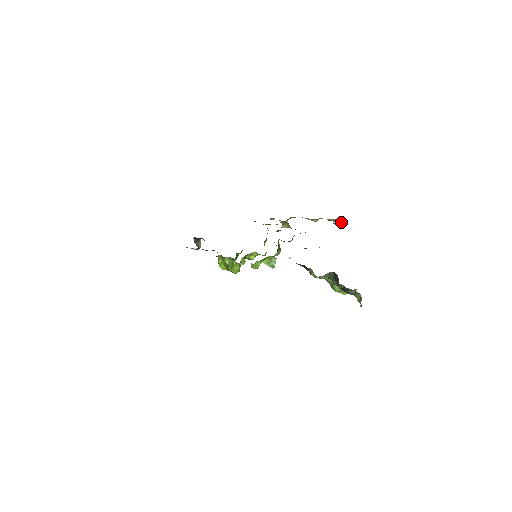
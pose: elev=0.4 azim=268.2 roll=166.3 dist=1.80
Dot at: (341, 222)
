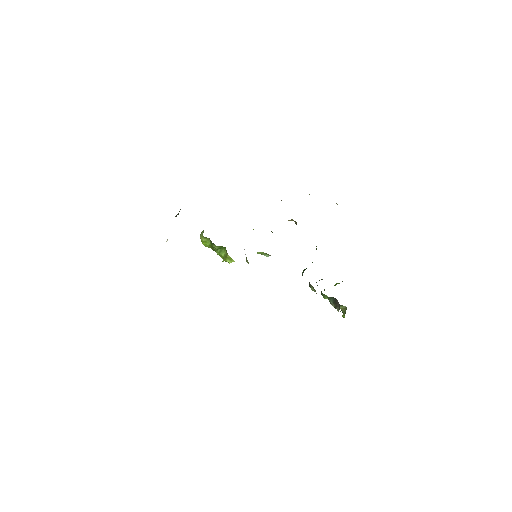
Dot at: occluded
